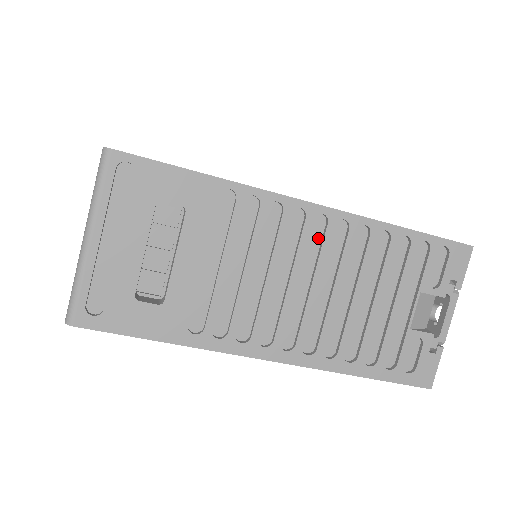
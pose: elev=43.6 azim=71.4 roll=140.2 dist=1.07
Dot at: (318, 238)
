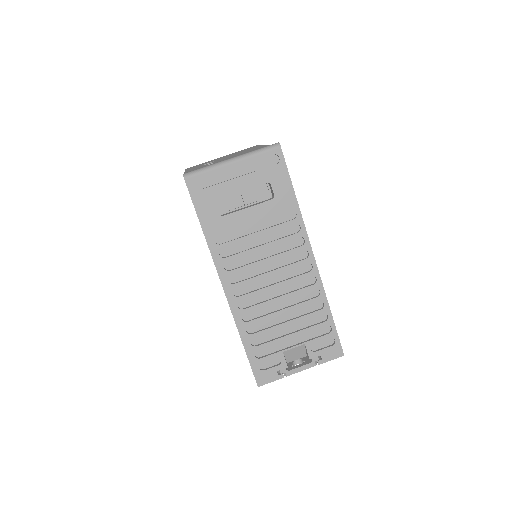
Dot at: (299, 272)
